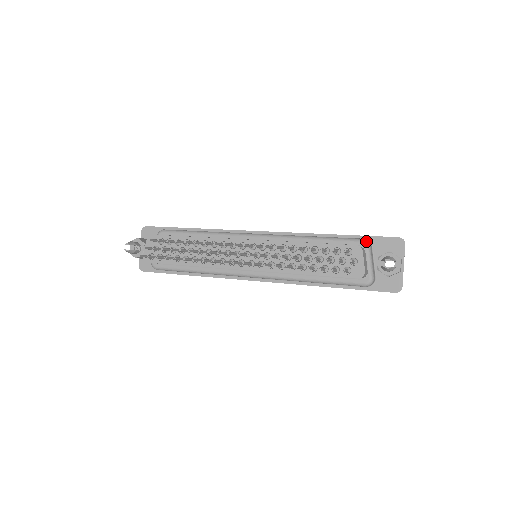
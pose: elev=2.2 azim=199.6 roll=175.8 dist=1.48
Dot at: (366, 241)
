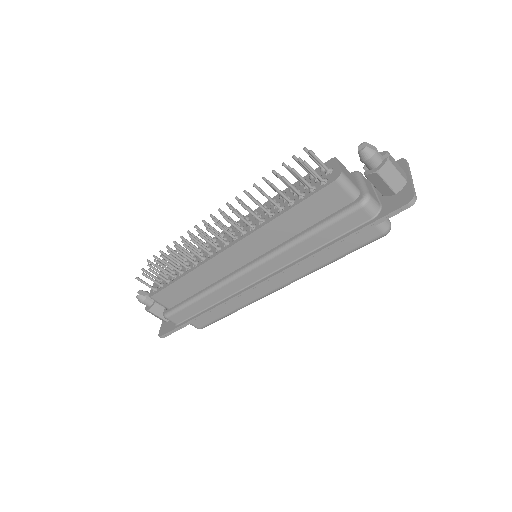
Dot at: (355, 171)
